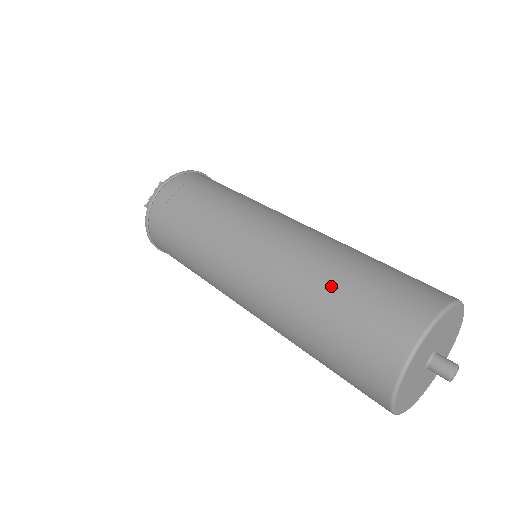
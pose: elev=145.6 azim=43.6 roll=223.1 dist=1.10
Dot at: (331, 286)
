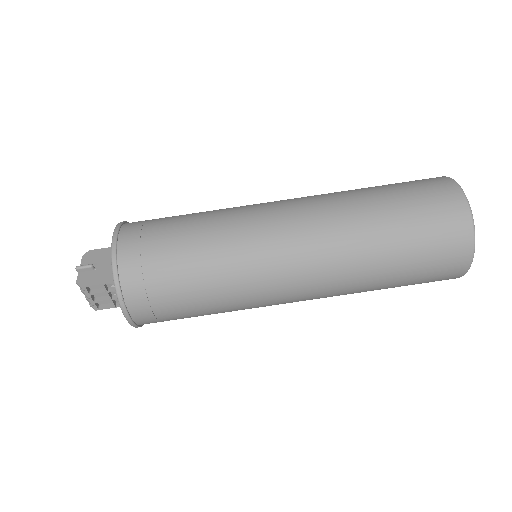
Dot at: (388, 271)
